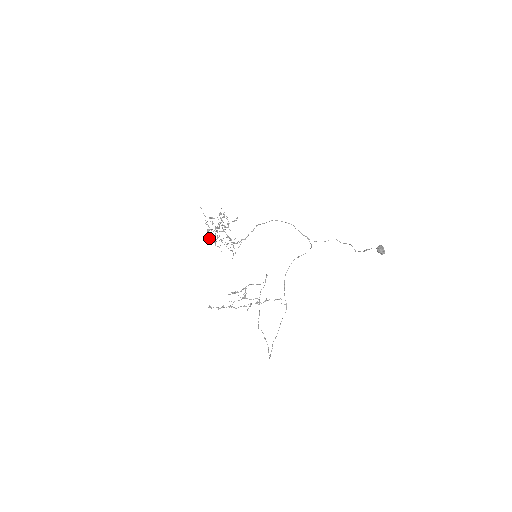
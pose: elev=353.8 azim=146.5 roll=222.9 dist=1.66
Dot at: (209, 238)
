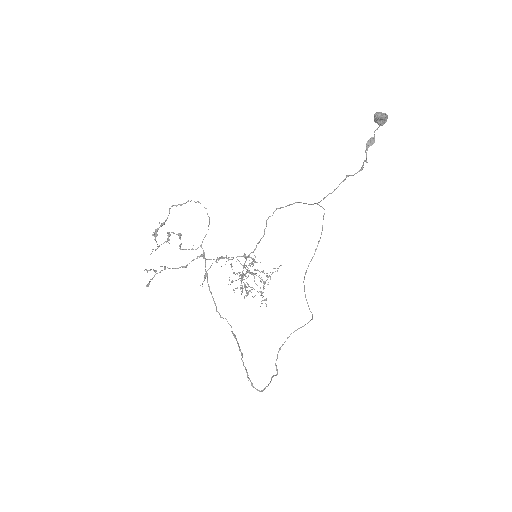
Dot at: occluded
